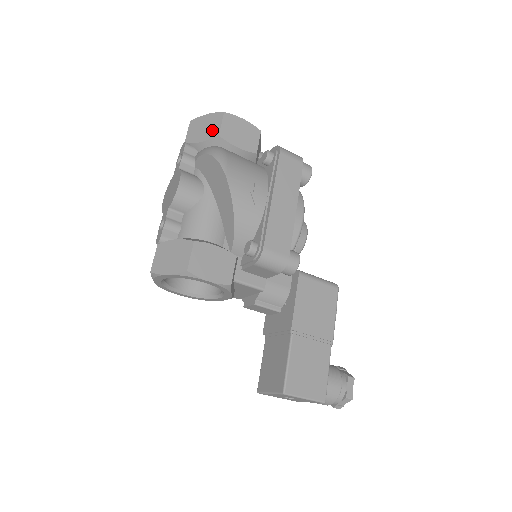
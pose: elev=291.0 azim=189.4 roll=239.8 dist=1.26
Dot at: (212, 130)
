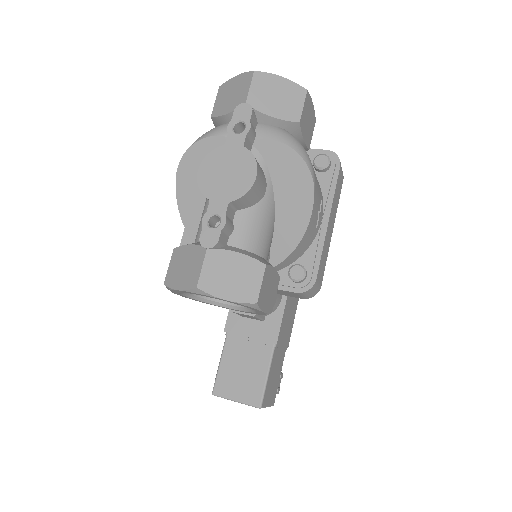
Dot at: (290, 108)
